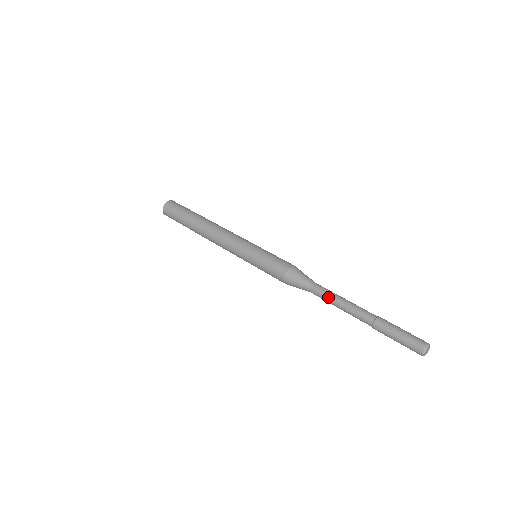
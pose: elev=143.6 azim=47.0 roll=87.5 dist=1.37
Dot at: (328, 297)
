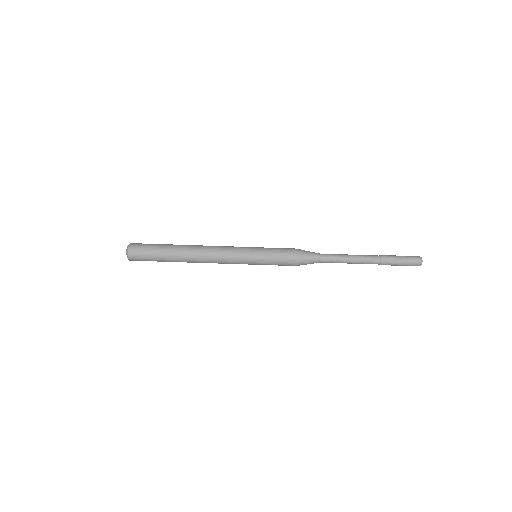
Dot at: (339, 261)
